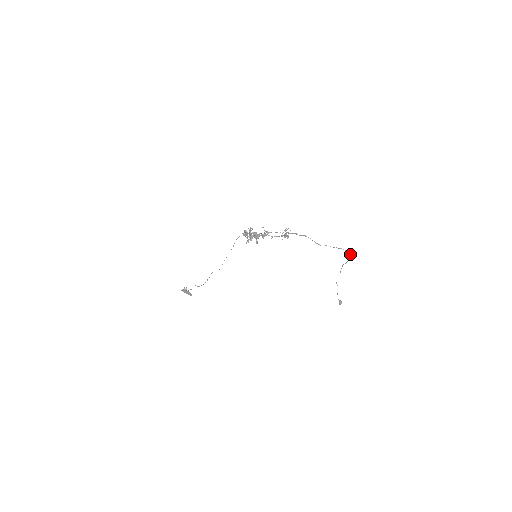
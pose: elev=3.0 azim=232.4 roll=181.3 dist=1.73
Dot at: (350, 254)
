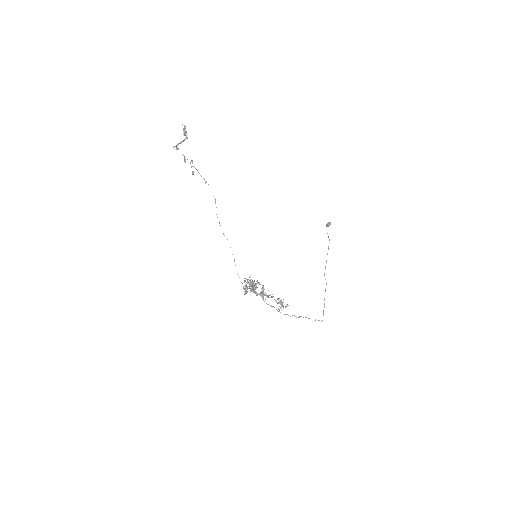
Dot at: occluded
